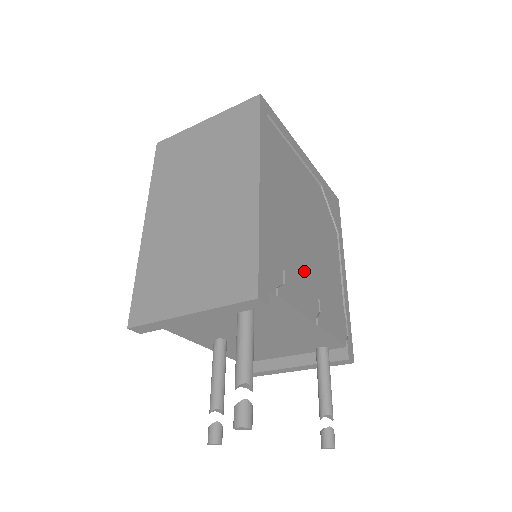
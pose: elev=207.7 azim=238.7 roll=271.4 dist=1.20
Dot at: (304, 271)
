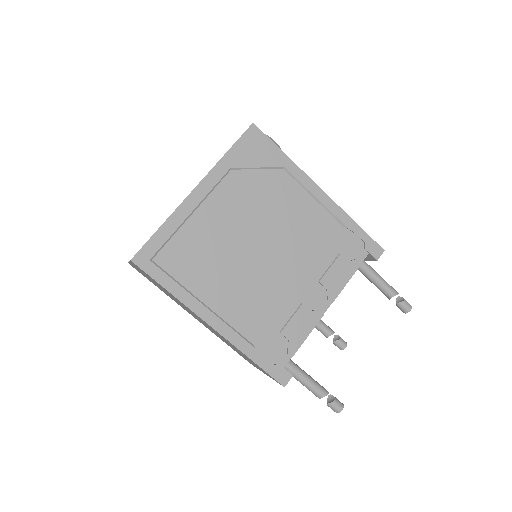
Dot at: (291, 292)
